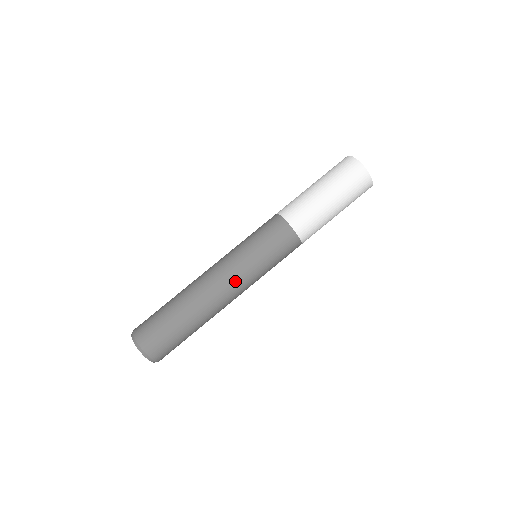
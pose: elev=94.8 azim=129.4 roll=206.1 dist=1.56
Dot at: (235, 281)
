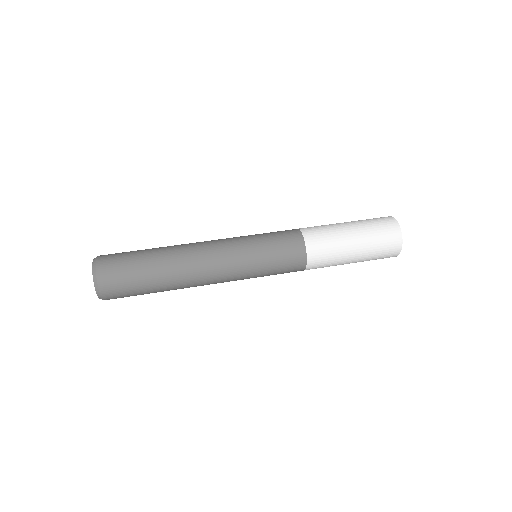
Dot at: (224, 264)
